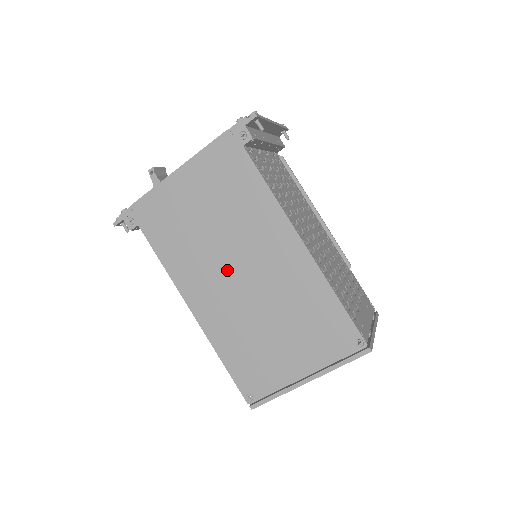
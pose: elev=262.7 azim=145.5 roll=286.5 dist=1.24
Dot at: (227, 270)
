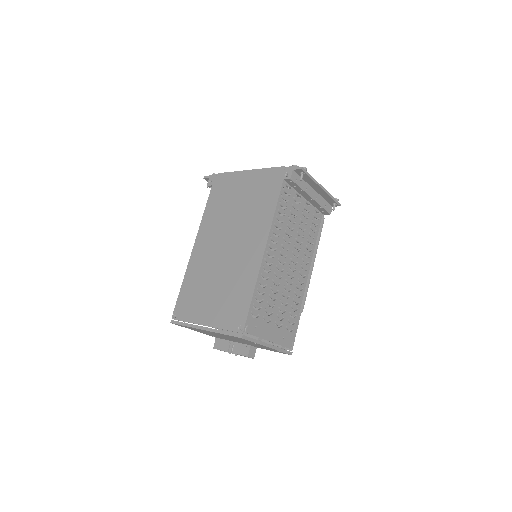
Dot at: (224, 238)
